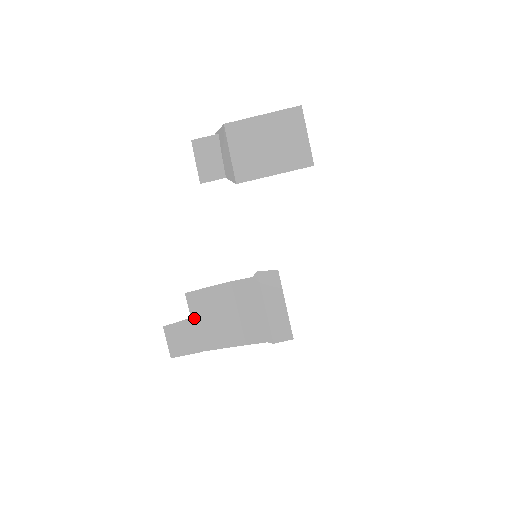
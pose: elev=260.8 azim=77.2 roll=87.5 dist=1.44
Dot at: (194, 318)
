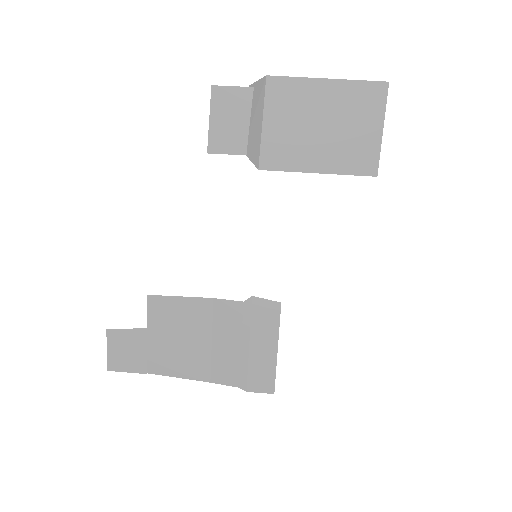
Dot at: (151, 330)
